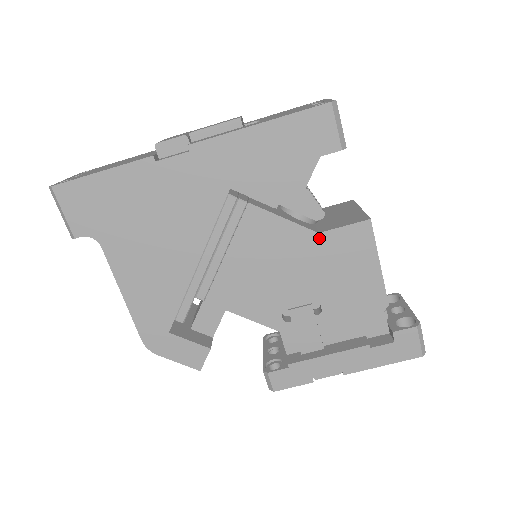
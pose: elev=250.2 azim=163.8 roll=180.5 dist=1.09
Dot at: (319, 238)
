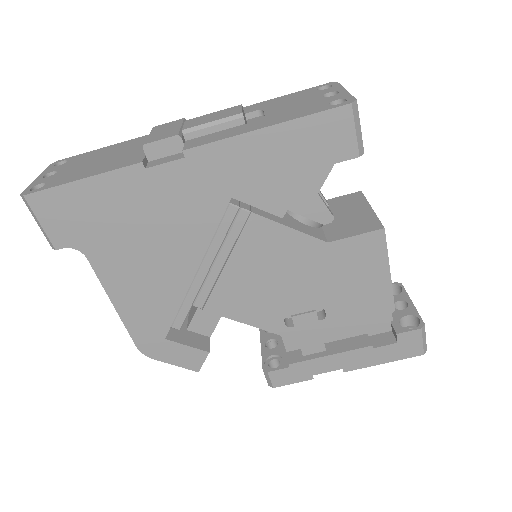
Dot at: (328, 247)
